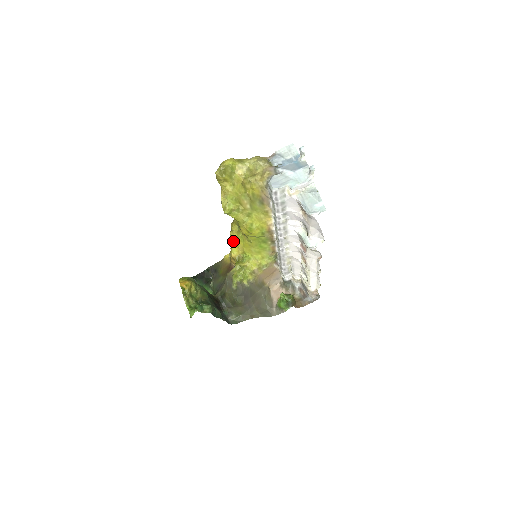
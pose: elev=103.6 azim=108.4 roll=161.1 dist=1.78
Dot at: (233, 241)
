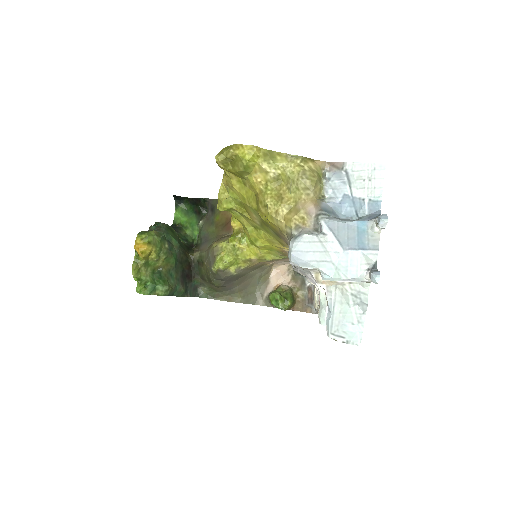
Dot at: occluded
